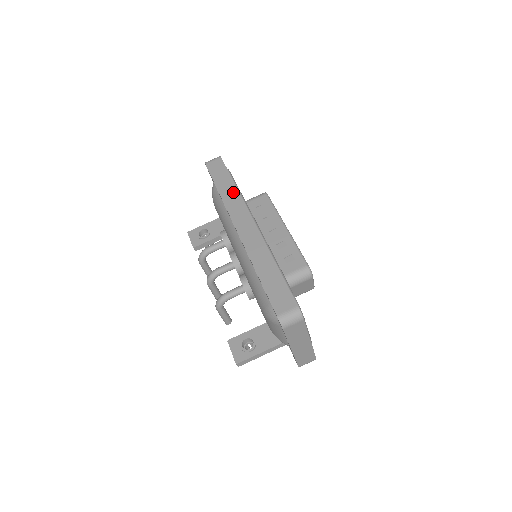
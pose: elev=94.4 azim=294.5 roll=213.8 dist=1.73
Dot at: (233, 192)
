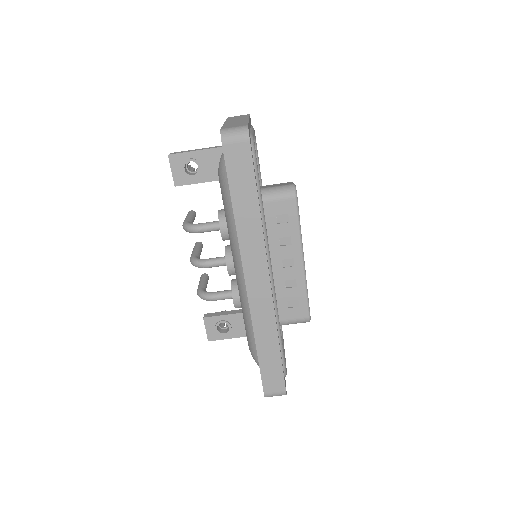
Dot at: (254, 224)
